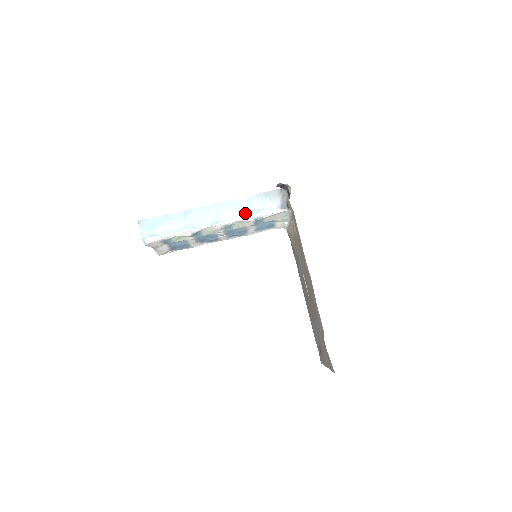
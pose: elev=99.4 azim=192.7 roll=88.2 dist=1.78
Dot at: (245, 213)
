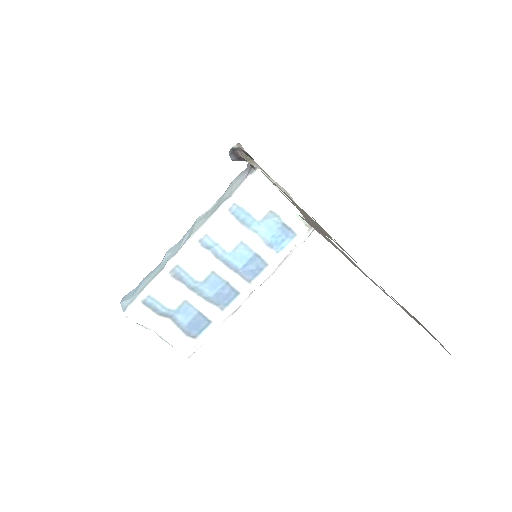
Dot at: (214, 211)
